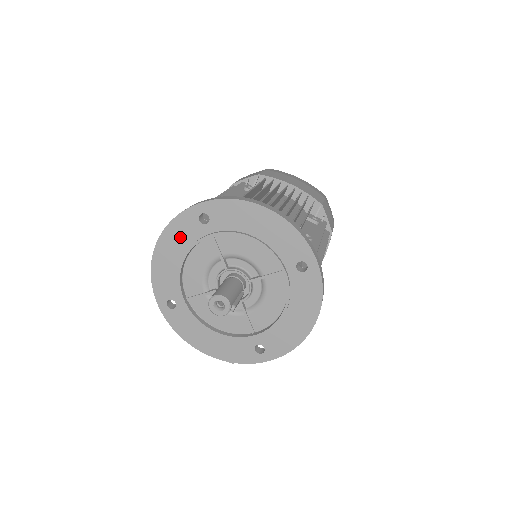
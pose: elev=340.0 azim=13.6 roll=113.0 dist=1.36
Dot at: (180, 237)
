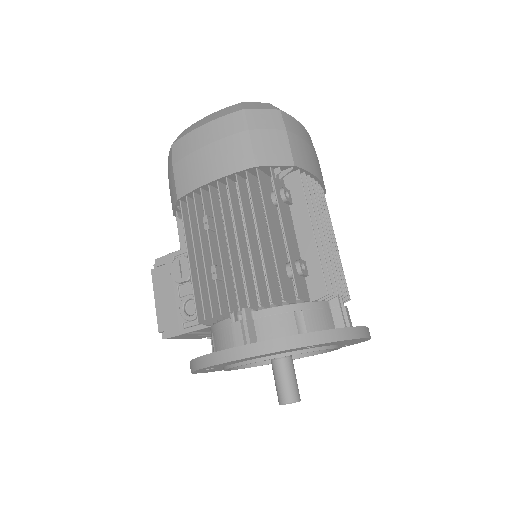
Dot at: (271, 354)
